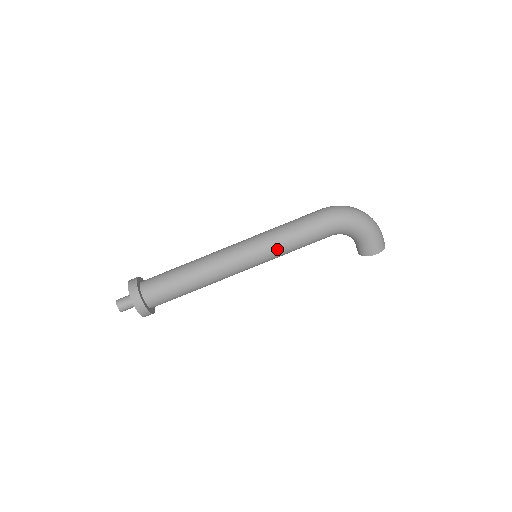
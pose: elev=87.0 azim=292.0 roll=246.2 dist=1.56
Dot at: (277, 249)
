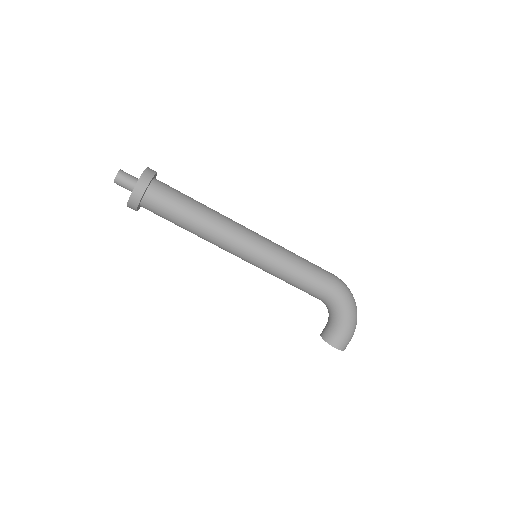
Dot at: (280, 265)
